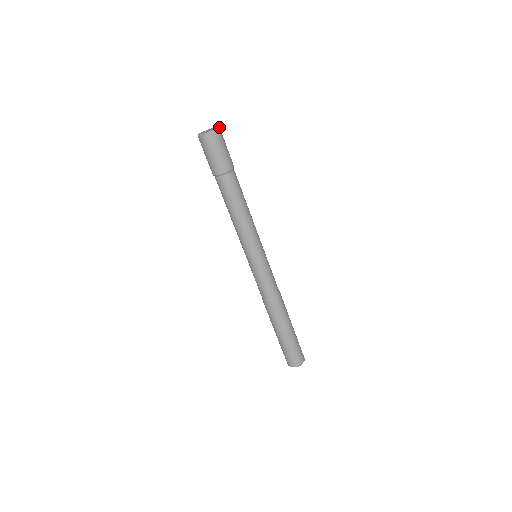
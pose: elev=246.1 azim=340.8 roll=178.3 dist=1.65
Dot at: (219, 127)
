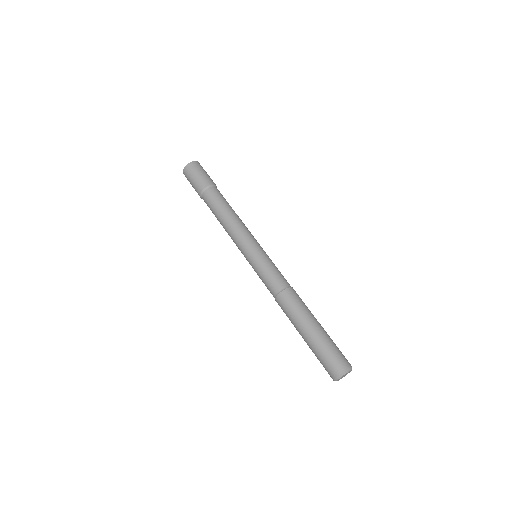
Dot at: (198, 162)
